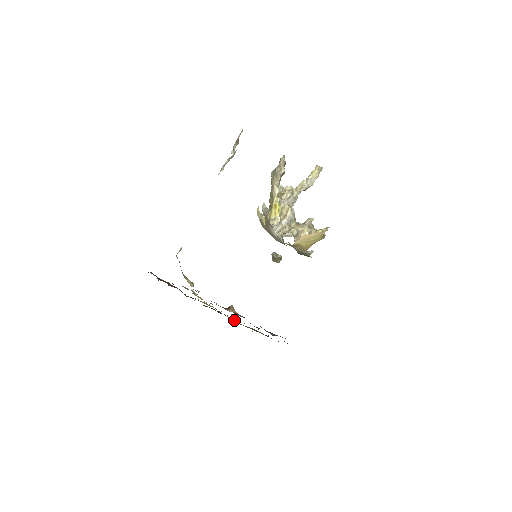
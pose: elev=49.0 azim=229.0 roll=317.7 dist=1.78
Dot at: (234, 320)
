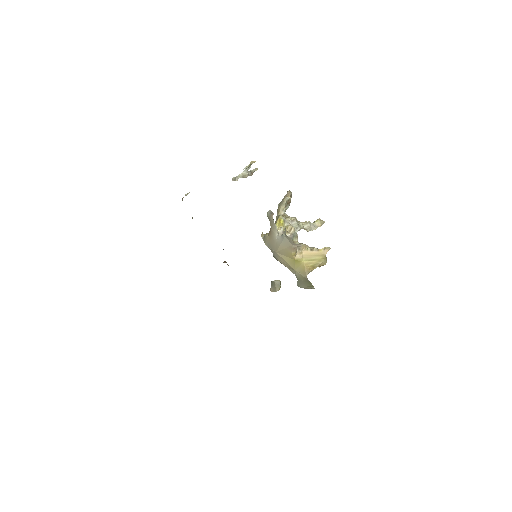
Dot at: occluded
